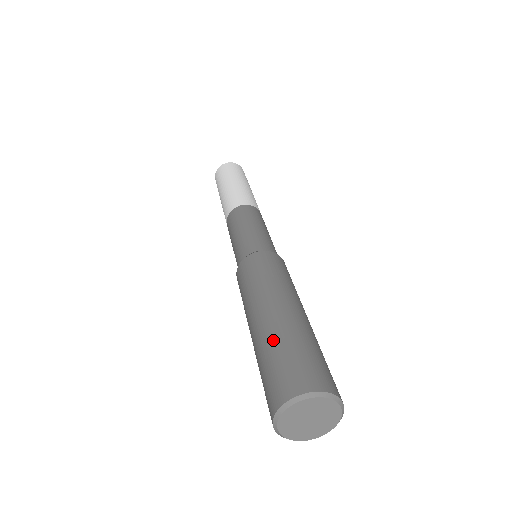
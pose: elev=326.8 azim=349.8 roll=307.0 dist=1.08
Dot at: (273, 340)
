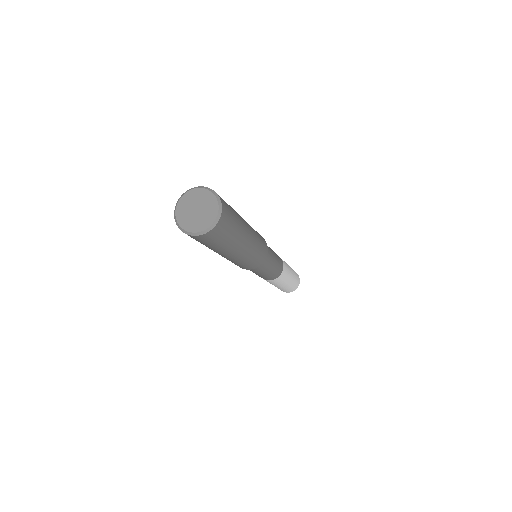
Dot at: occluded
